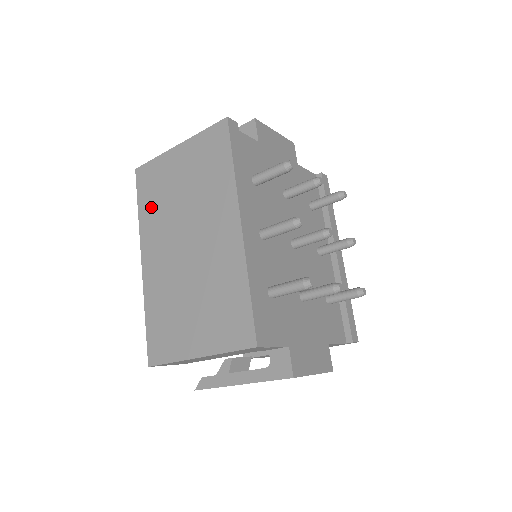
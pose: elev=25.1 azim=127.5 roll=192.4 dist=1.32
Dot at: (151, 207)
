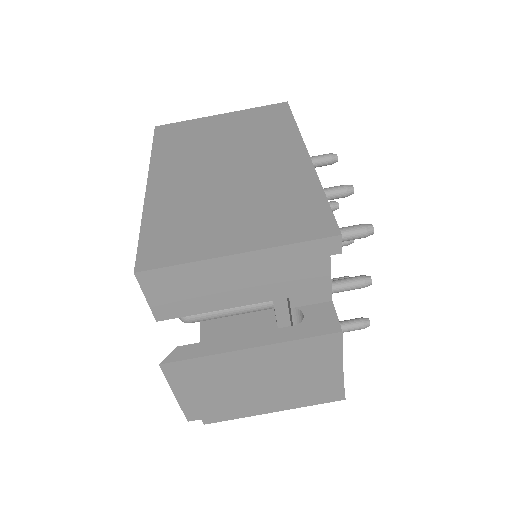
Dot at: (174, 147)
